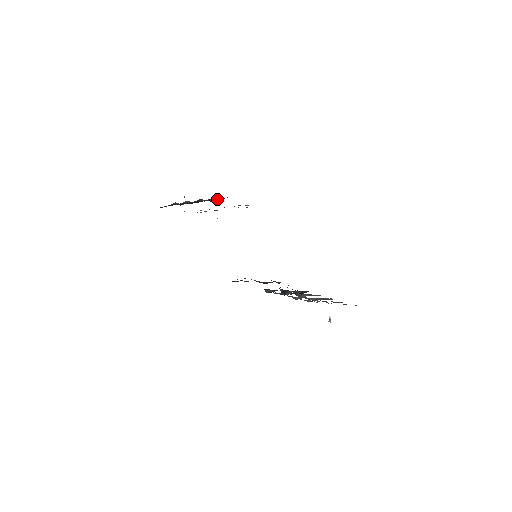
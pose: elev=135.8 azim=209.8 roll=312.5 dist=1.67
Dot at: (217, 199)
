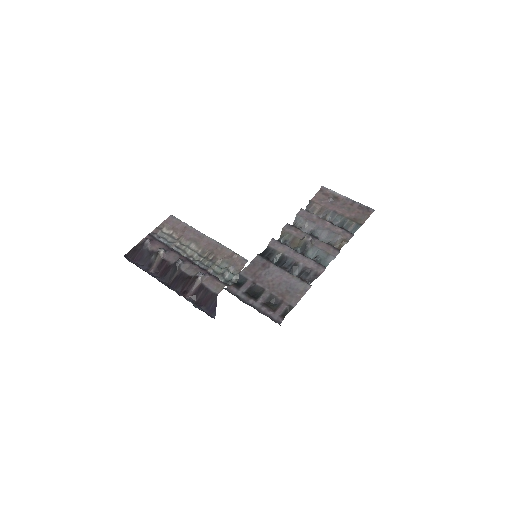
Dot at: (201, 294)
